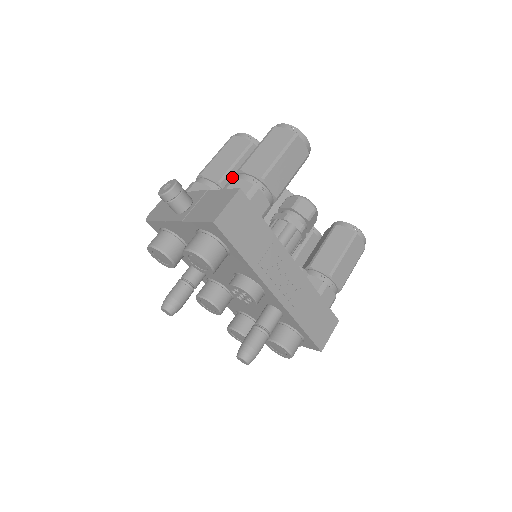
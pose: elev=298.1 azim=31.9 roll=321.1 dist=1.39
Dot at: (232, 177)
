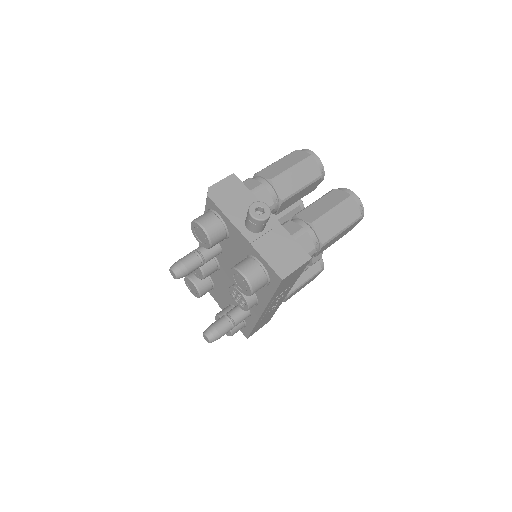
Dot at: (291, 199)
